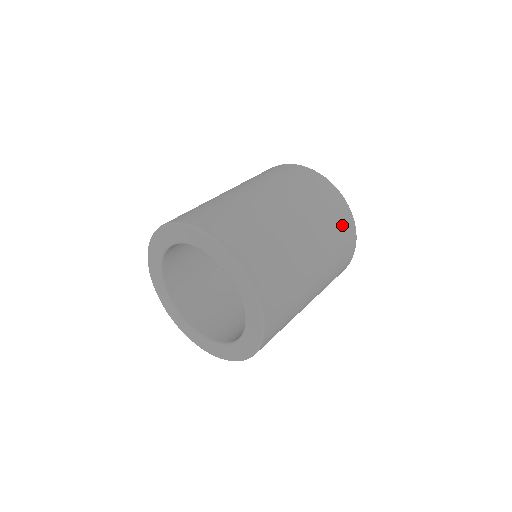
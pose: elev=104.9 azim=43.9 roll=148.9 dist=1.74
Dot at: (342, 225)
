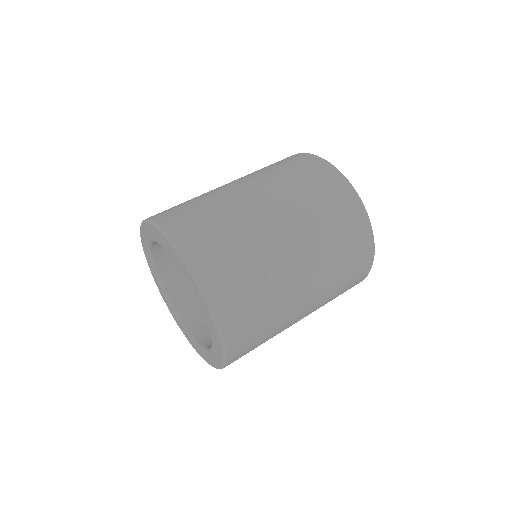
Dot at: (339, 207)
